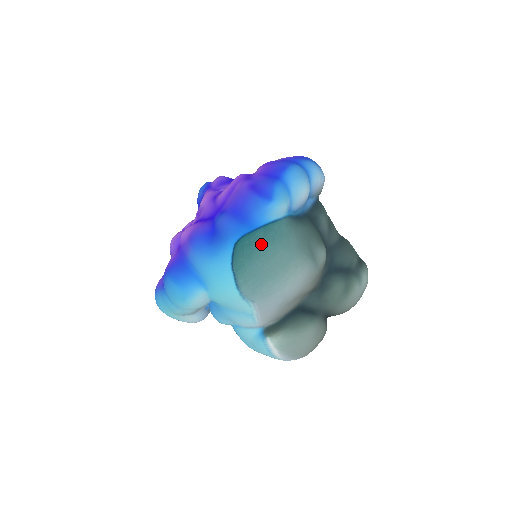
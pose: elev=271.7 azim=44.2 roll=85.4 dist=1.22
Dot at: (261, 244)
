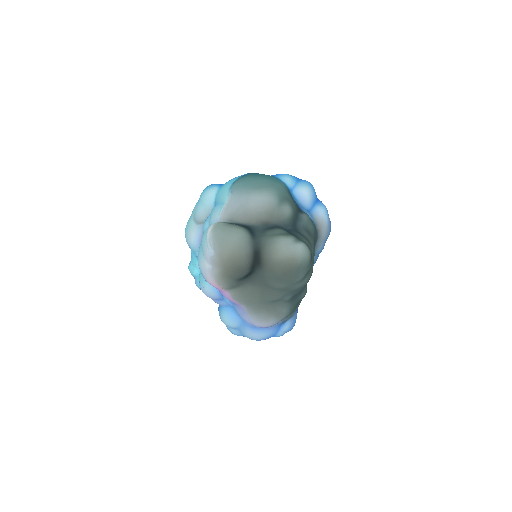
Dot at: (263, 176)
